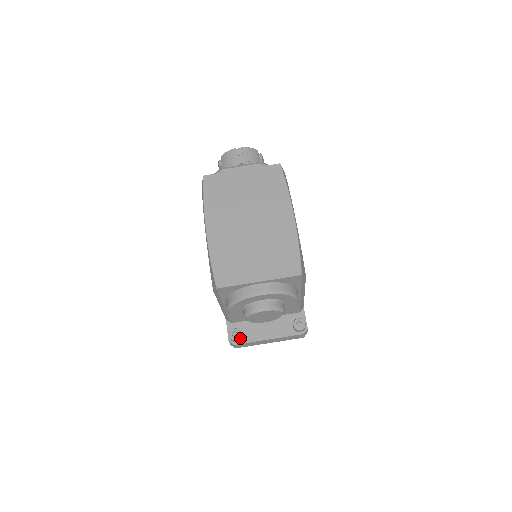
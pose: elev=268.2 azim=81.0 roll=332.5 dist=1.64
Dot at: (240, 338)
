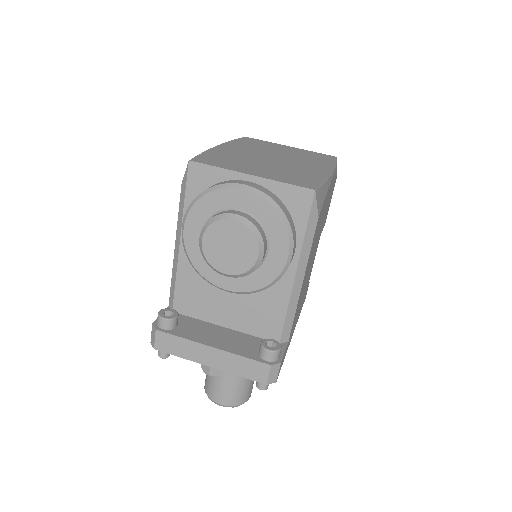
Dot at: (172, 323)
